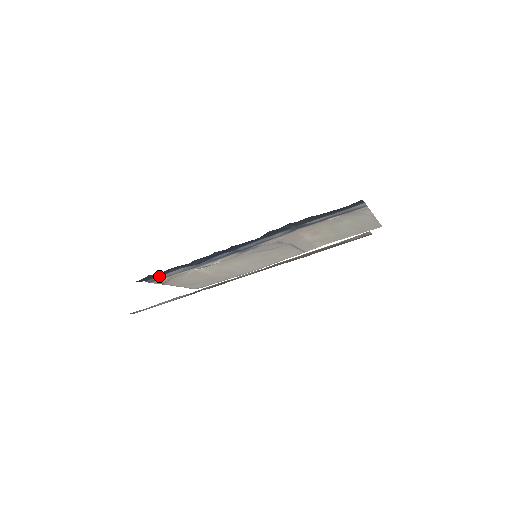
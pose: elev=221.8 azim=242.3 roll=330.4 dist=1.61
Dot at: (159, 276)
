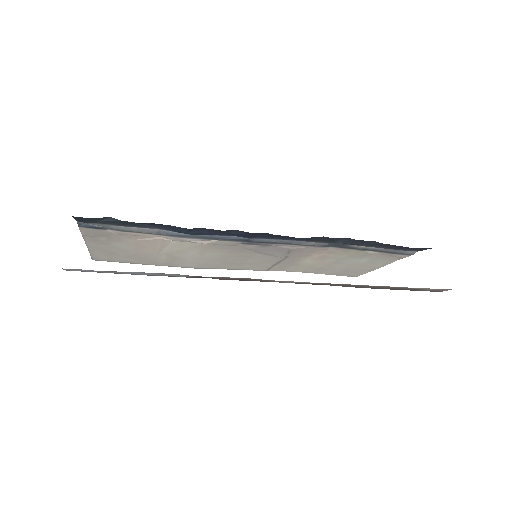
Dot at: (111, 224)
